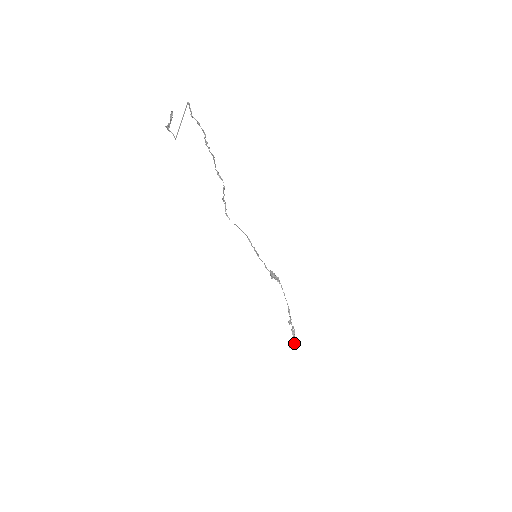
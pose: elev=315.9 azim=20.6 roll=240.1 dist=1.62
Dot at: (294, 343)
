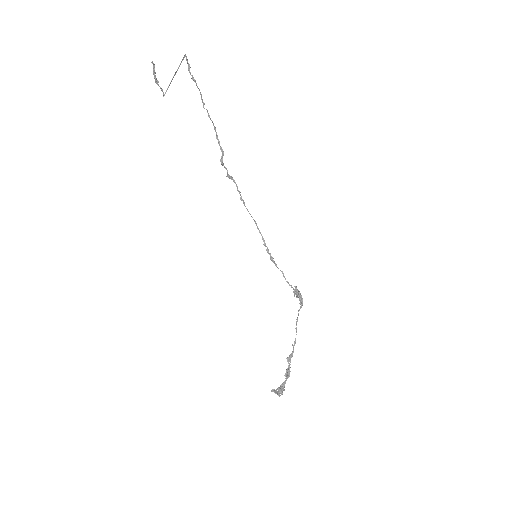
Dot at: (280, 388)
